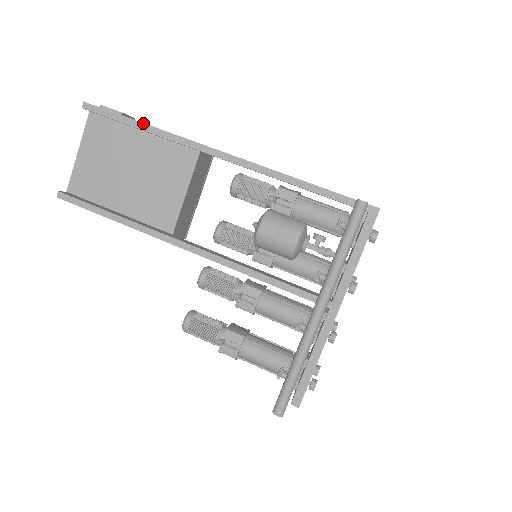
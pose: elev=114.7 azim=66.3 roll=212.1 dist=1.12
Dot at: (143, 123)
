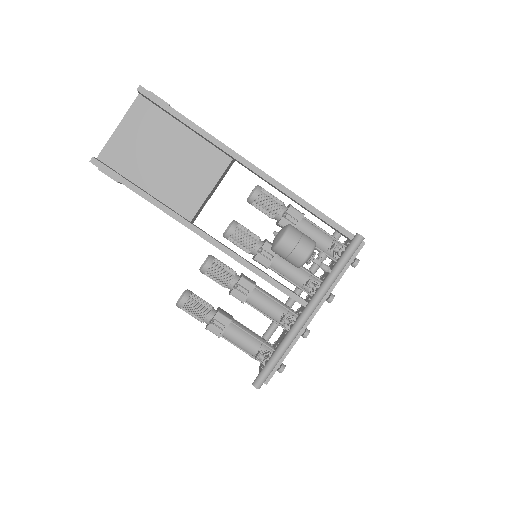
Dot at: occluded
